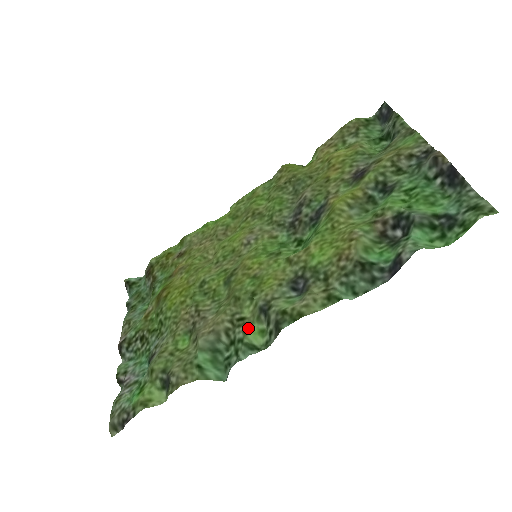
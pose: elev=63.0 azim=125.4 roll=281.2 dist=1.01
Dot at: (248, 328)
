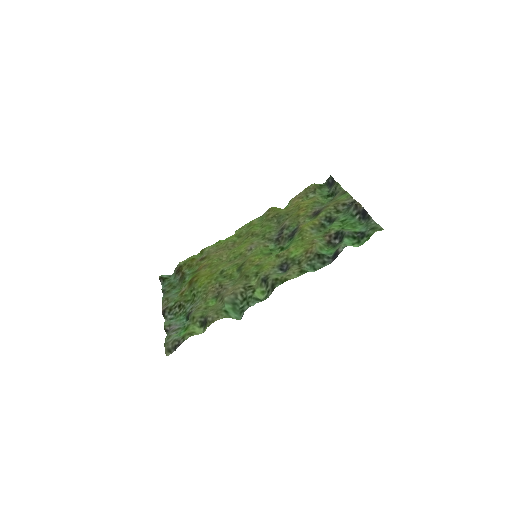
Dot at: (255, 290)
